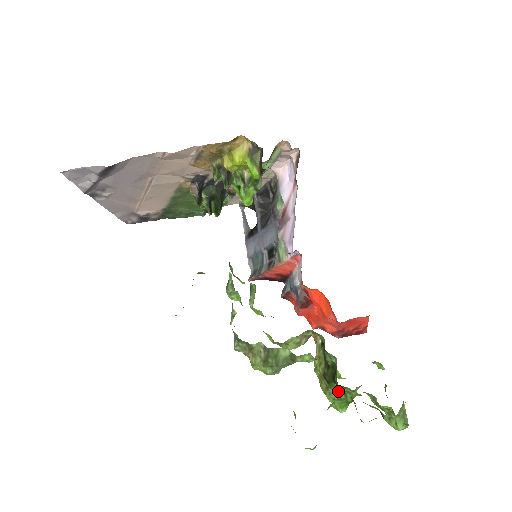
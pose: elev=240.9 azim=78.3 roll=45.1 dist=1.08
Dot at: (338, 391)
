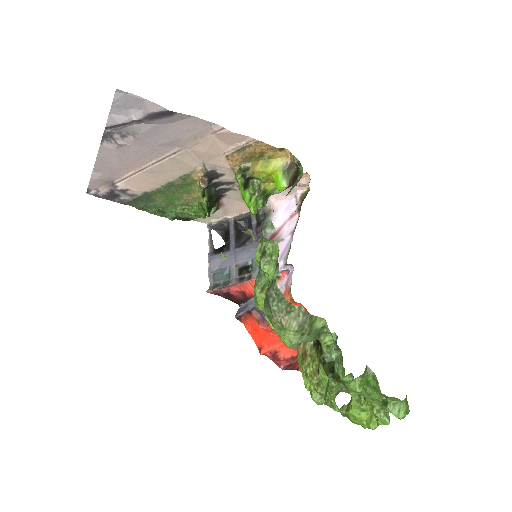
Dot at: (330, 387)
